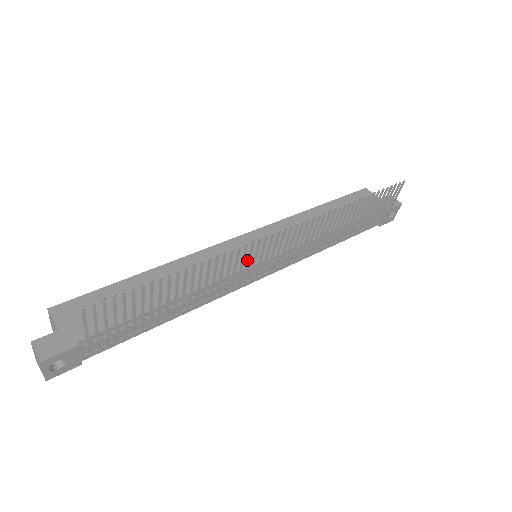
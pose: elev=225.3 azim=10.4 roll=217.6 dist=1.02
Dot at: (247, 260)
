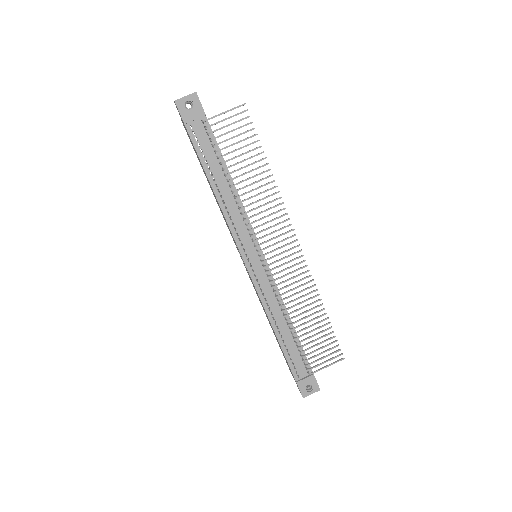
Dot at: (271, 226)
